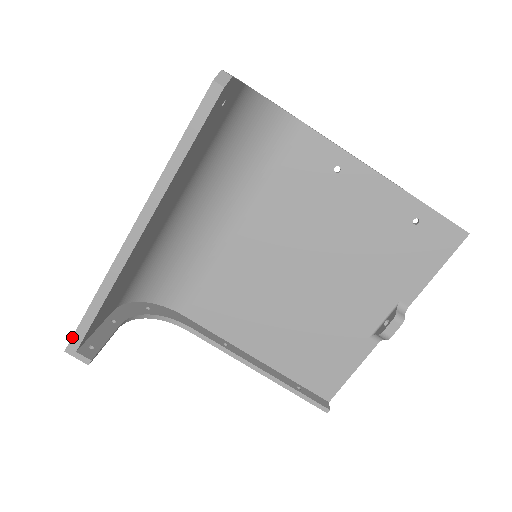
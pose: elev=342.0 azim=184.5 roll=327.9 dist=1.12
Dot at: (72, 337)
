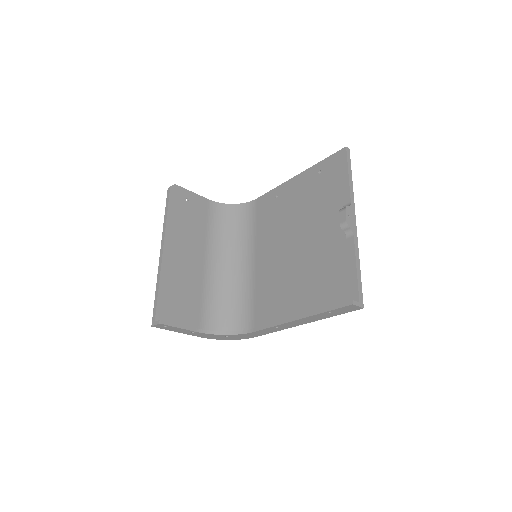
Dot at: (153, 316)
